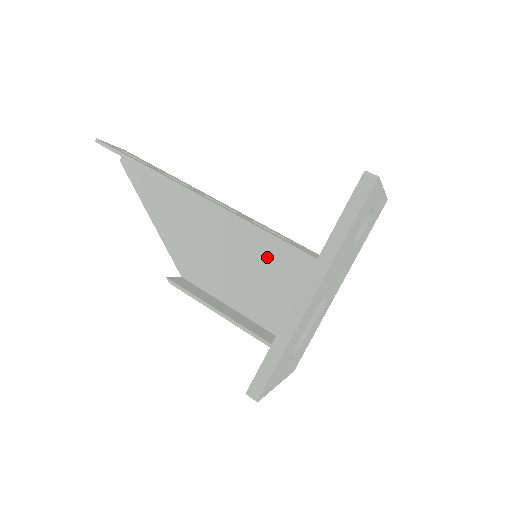
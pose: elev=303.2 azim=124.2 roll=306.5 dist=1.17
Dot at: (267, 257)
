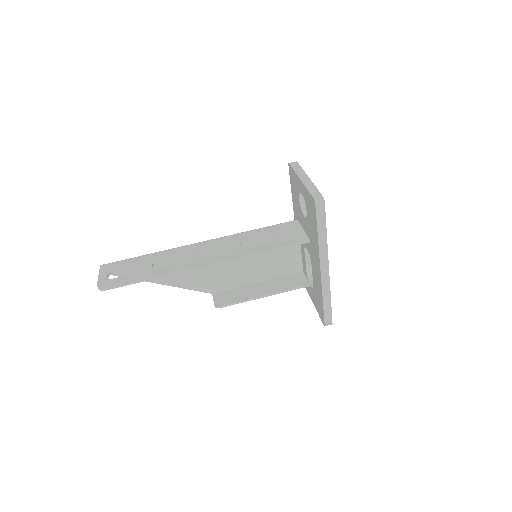
Dot at: occluded
